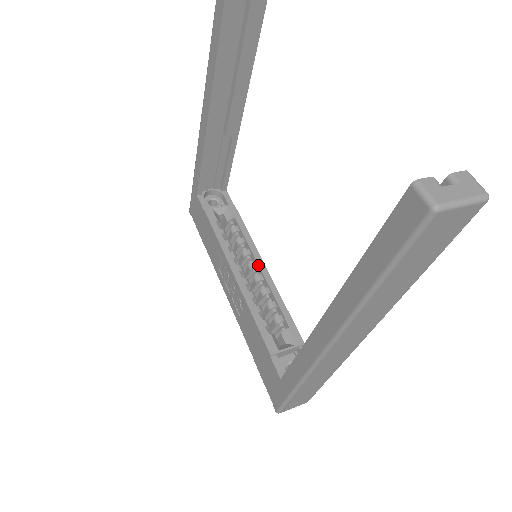
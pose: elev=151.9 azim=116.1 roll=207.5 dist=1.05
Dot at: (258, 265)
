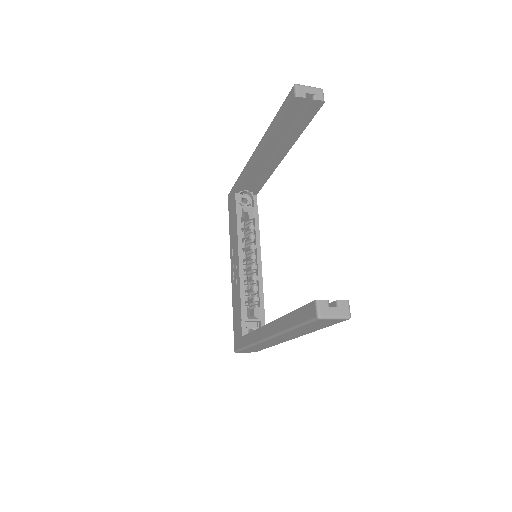
Dot at: (257, 258)
